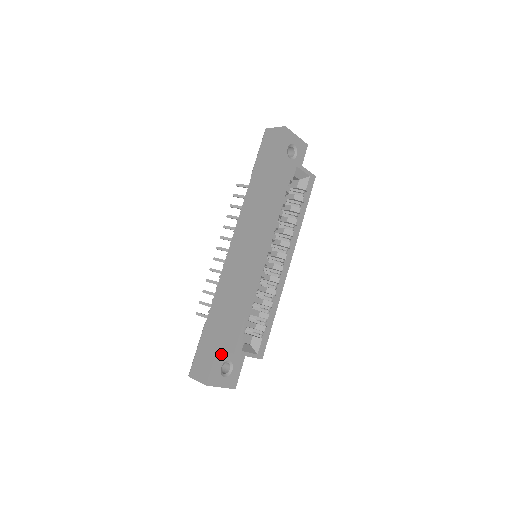
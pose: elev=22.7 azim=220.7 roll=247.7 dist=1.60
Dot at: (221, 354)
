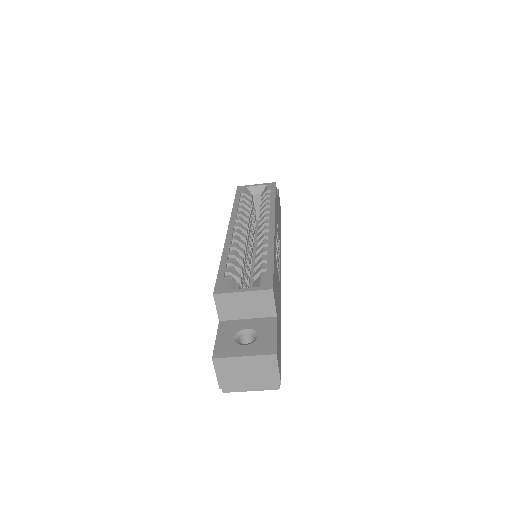
Dot at: (228, 326)
